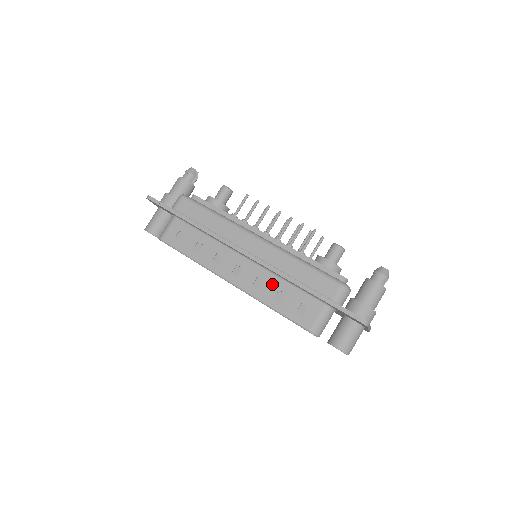
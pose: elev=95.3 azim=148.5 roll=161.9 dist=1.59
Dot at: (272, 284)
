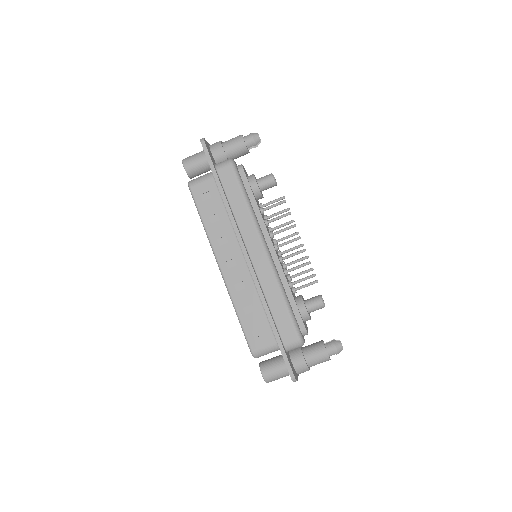
Dot at: (250, 296)
